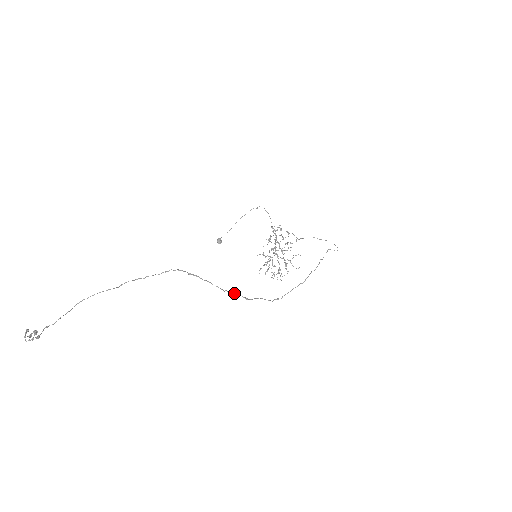
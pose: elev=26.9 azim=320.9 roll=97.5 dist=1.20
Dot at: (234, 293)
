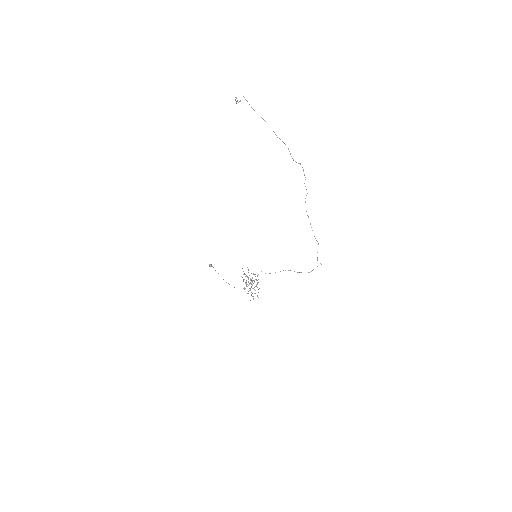
Dot at: occluded
